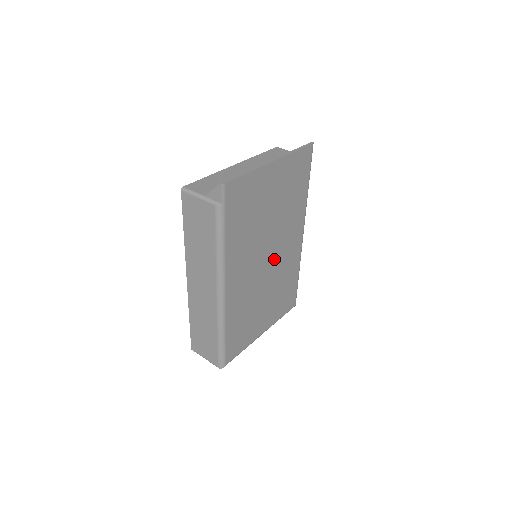
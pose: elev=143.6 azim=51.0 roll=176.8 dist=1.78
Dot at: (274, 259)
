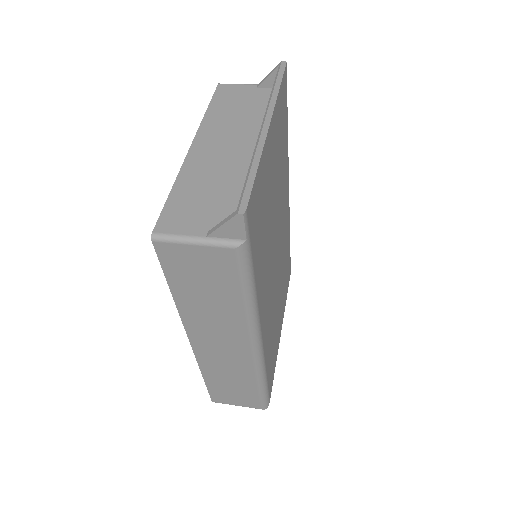
Dot at: (279, 248)
